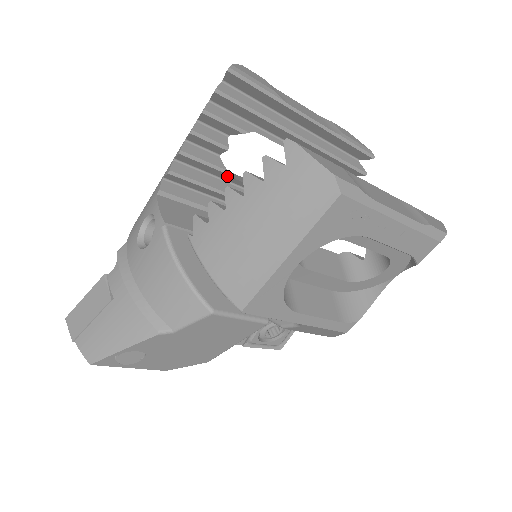
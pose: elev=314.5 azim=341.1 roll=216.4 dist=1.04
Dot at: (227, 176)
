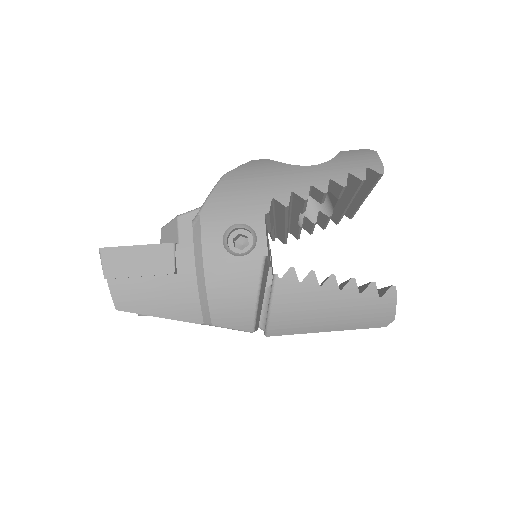
Dot at: (299, 210)
